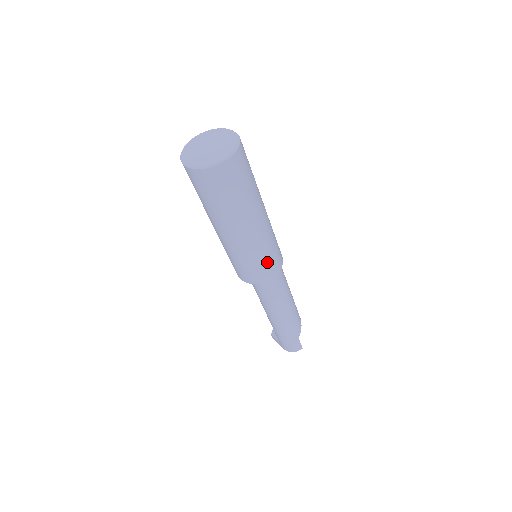
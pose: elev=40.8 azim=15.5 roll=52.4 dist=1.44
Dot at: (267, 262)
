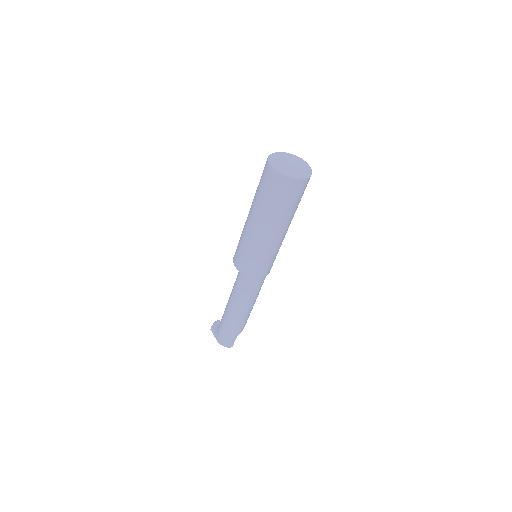
Dot at: (266, 263)
